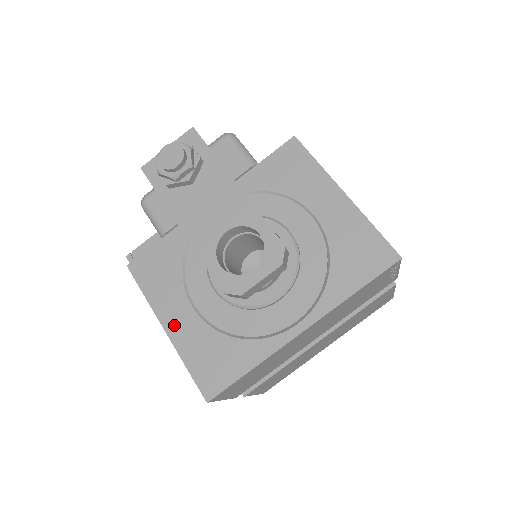
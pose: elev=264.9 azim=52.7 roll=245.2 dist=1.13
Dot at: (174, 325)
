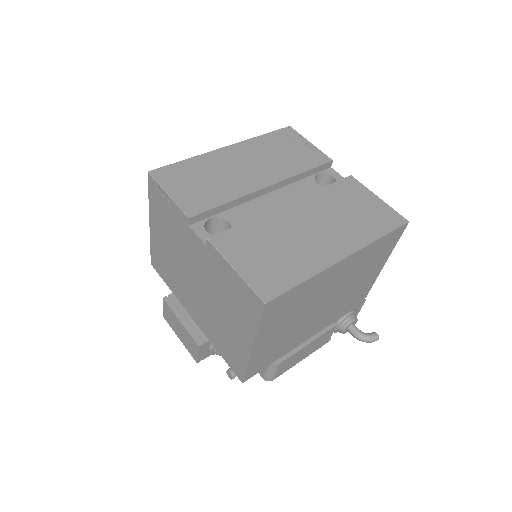
Dot at: occluded
